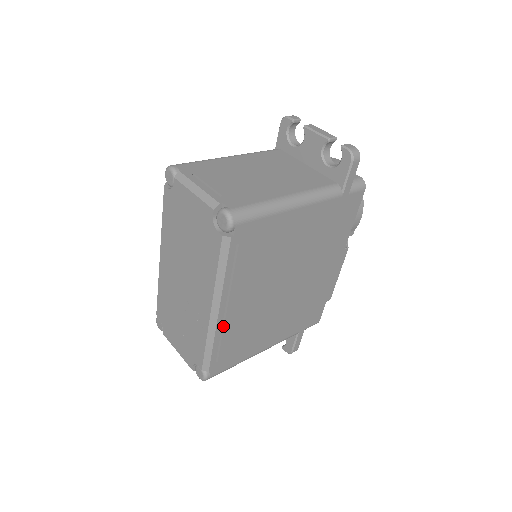
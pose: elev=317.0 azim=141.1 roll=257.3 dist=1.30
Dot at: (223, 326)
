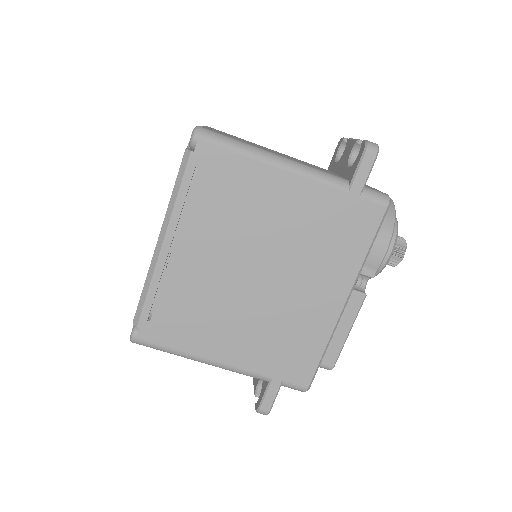
Dot at: (166, 271)
